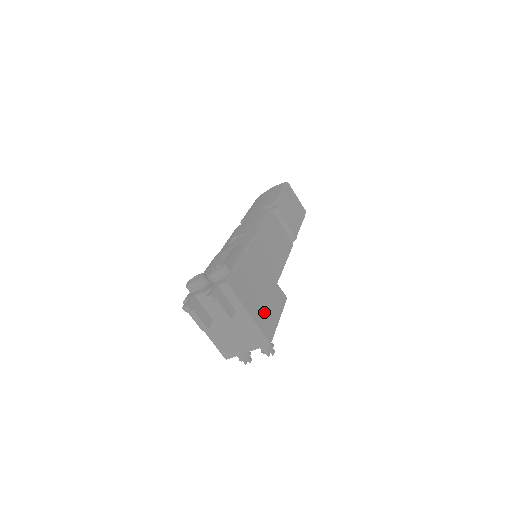
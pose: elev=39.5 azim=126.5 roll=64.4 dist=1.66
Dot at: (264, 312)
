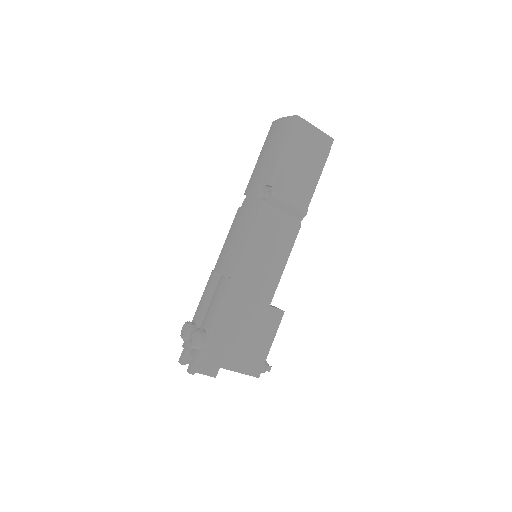
Dot at: (250, 353)
